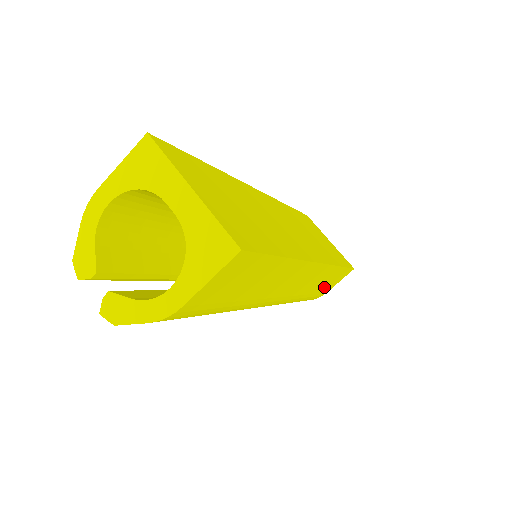
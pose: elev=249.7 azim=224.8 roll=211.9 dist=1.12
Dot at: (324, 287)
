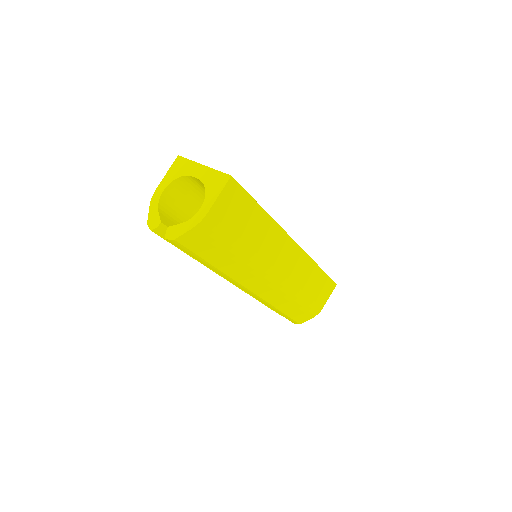
Dot at: (316, 293)
